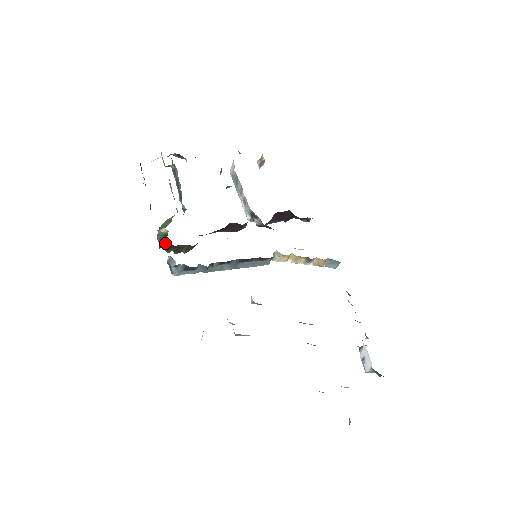
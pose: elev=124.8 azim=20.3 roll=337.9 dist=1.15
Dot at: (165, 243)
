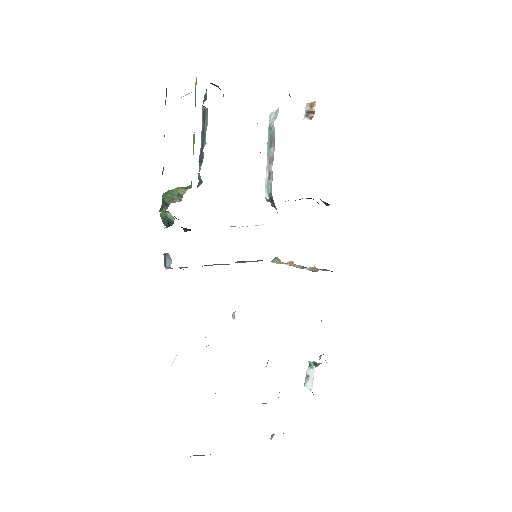
Dot at: (167, 226)
